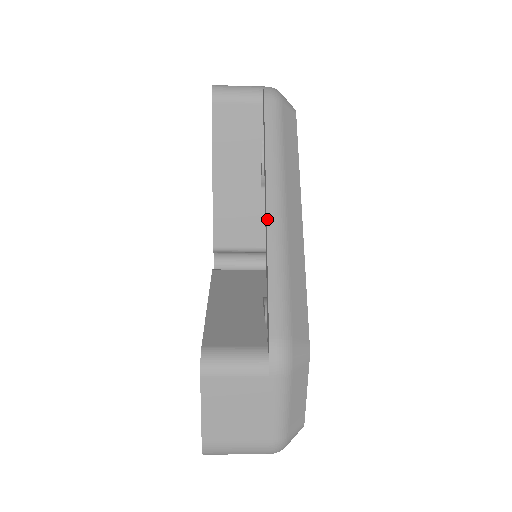
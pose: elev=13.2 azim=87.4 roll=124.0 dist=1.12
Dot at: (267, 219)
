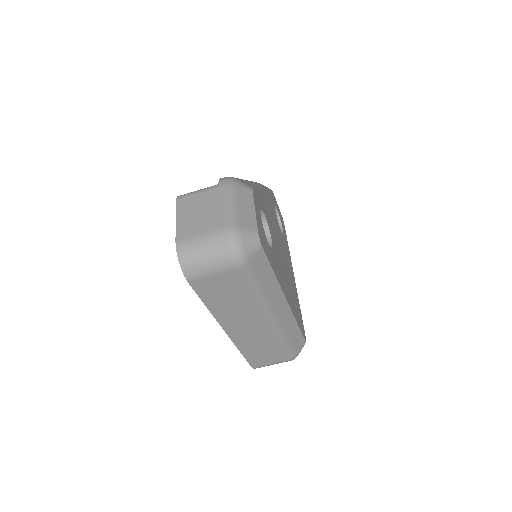
Dot at: occluded
